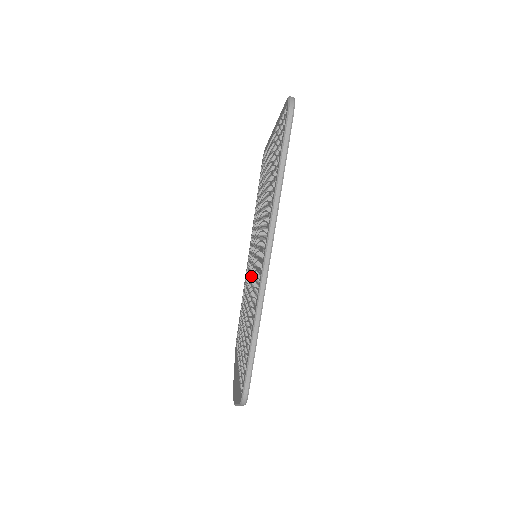
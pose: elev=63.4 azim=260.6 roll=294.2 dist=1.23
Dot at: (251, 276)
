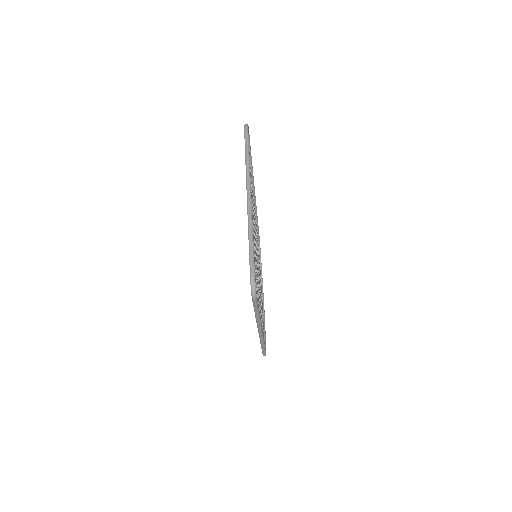
Dot at: occluded
